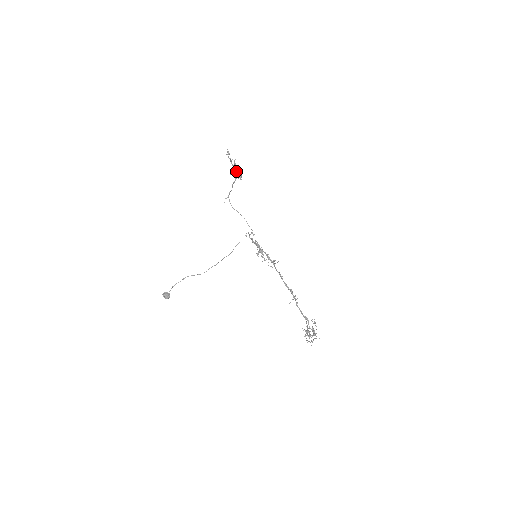
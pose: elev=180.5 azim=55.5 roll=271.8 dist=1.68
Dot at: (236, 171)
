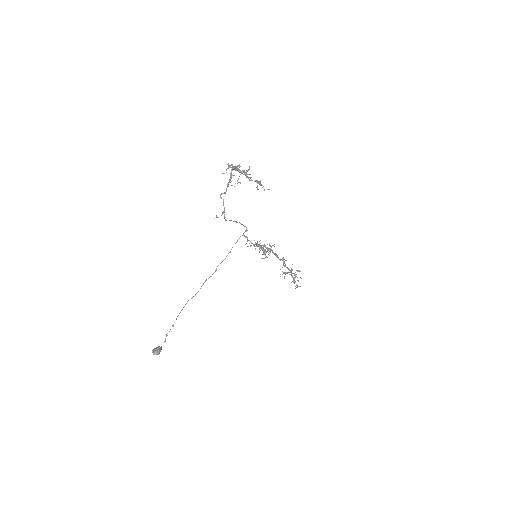
Dot at: (235, 170)
